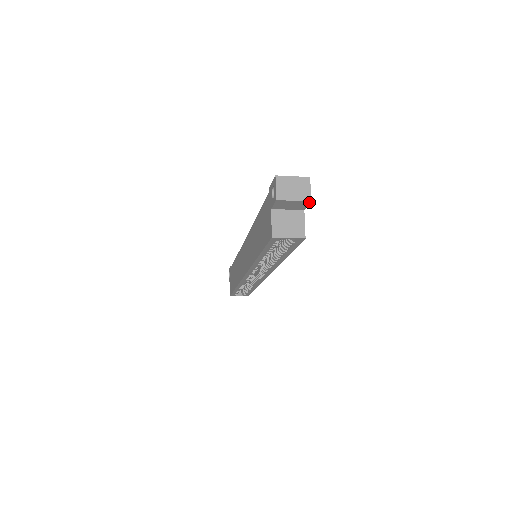
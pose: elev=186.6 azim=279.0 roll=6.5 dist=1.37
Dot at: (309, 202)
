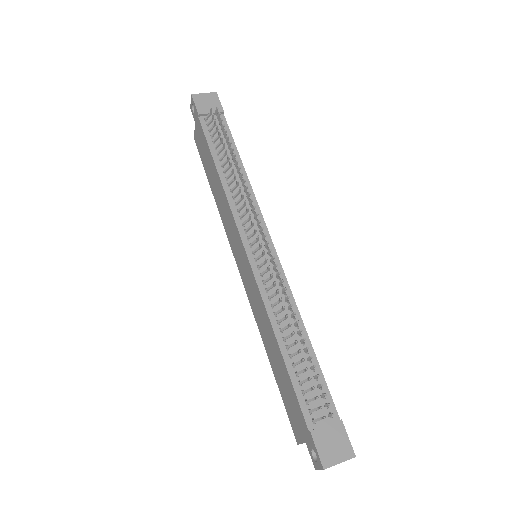
Dot at: occluded
